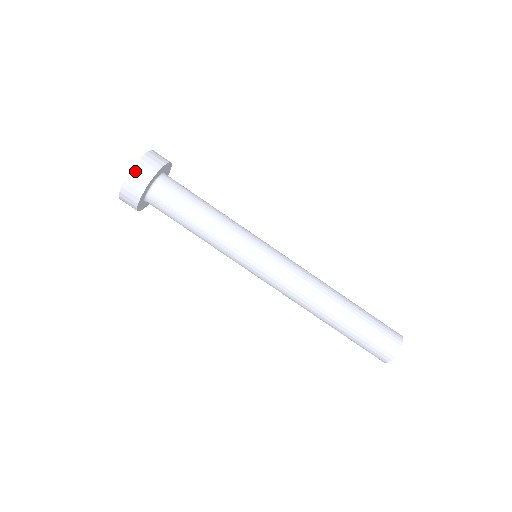
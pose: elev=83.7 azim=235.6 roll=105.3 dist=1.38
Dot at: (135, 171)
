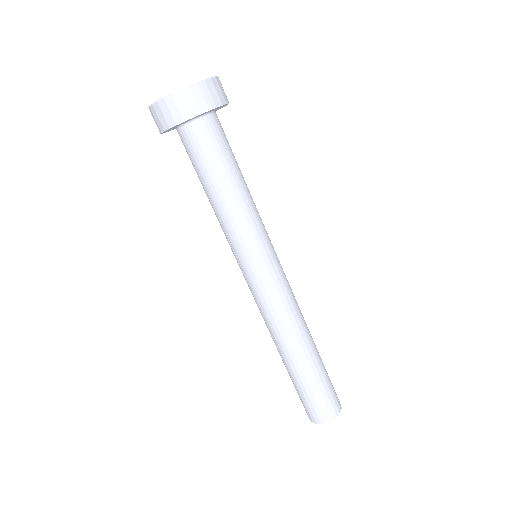
Dot at: (200, 87)
